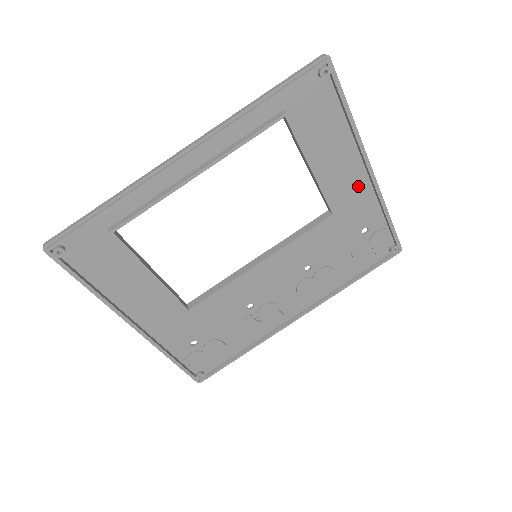
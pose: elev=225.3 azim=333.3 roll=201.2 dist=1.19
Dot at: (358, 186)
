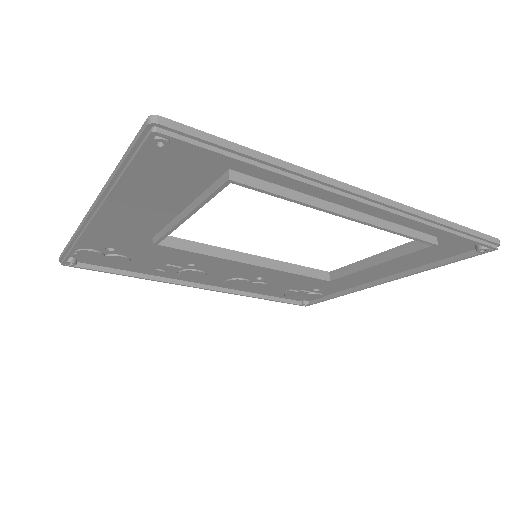
Dot at: (362, 279)
